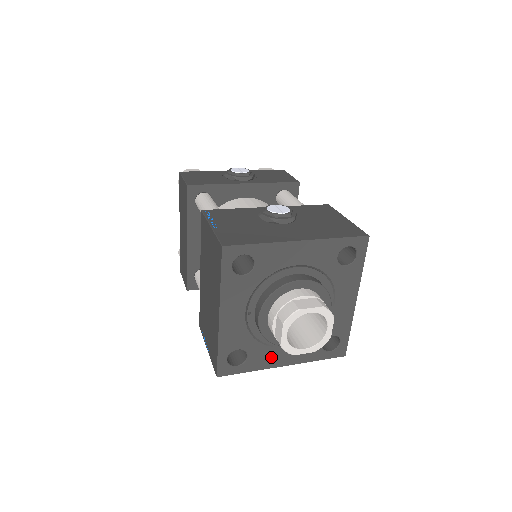
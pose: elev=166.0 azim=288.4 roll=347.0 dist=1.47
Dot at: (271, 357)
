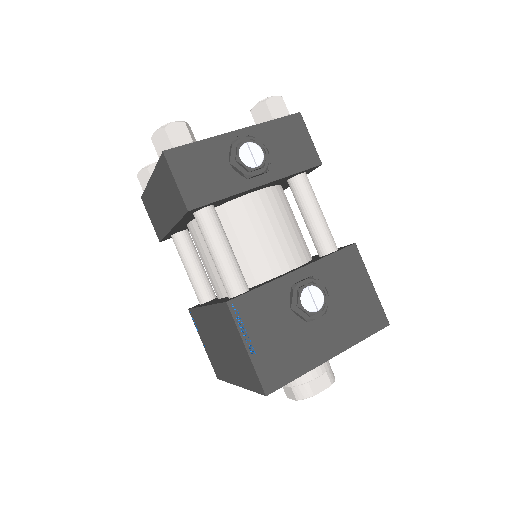
Dot at: occluded
